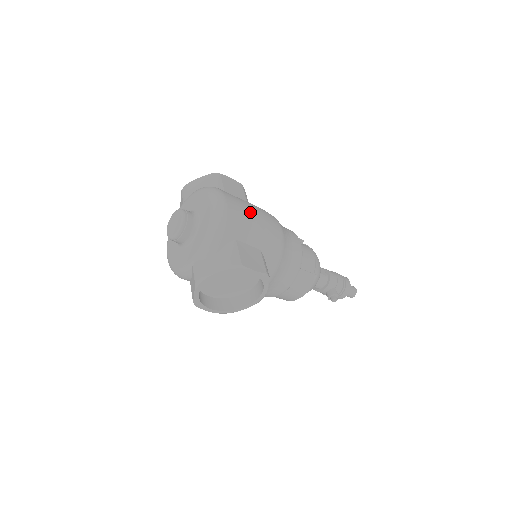
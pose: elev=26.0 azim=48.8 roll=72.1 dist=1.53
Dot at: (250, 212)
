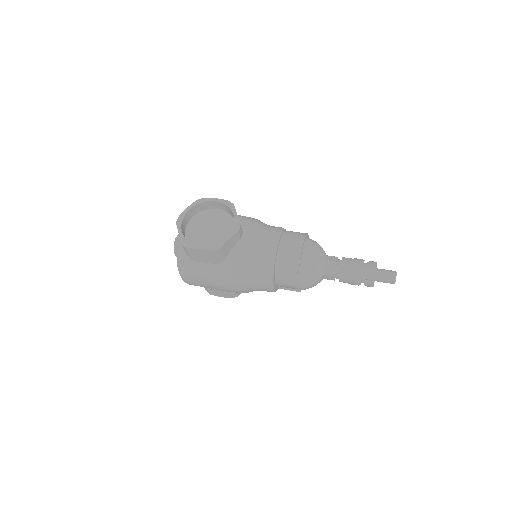
Dot at: (208, 285)
